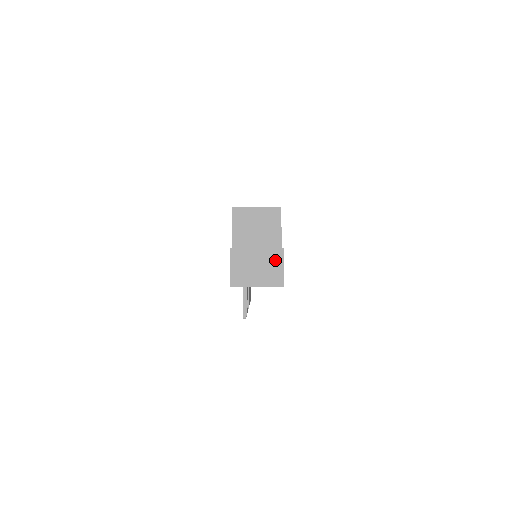
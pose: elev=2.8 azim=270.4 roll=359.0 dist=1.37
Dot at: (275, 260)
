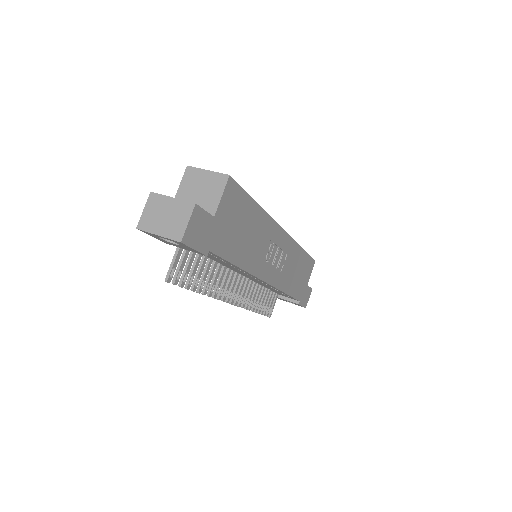
Dot at: (184, 214)
